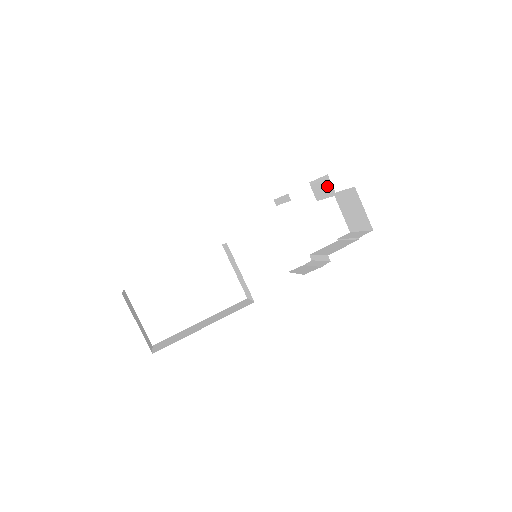
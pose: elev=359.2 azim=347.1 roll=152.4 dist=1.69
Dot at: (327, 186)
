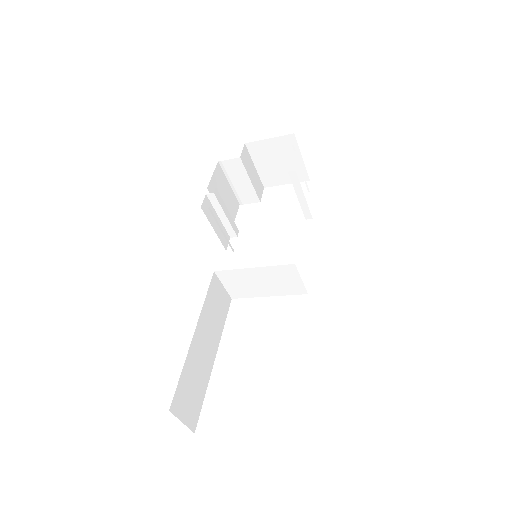
Dot at: (233, 170)
